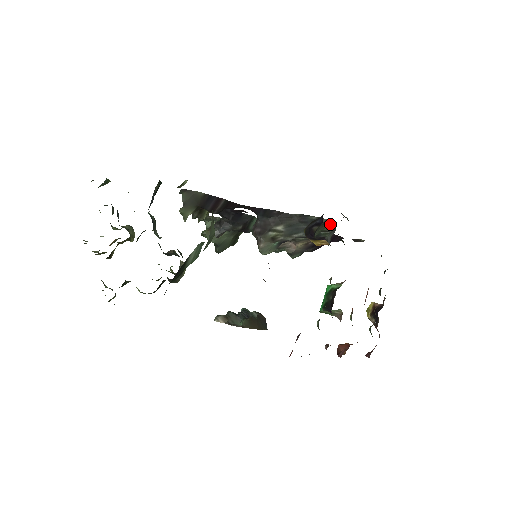
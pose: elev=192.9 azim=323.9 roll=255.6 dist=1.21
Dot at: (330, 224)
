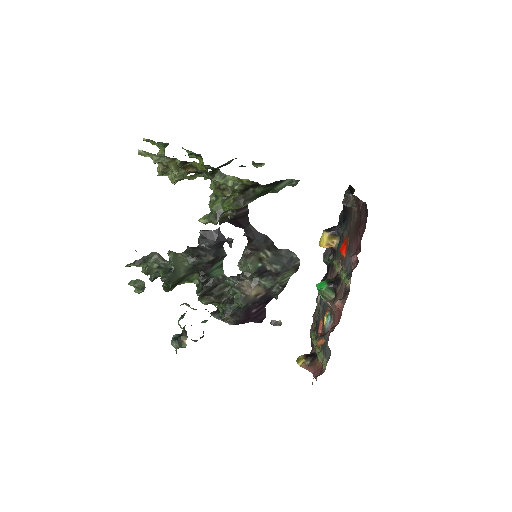
Dot at: occluded
